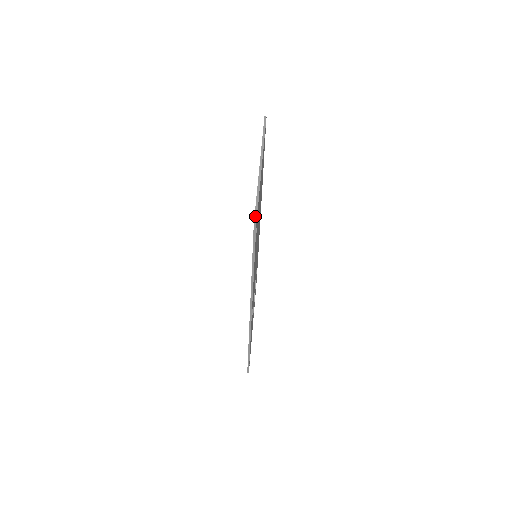
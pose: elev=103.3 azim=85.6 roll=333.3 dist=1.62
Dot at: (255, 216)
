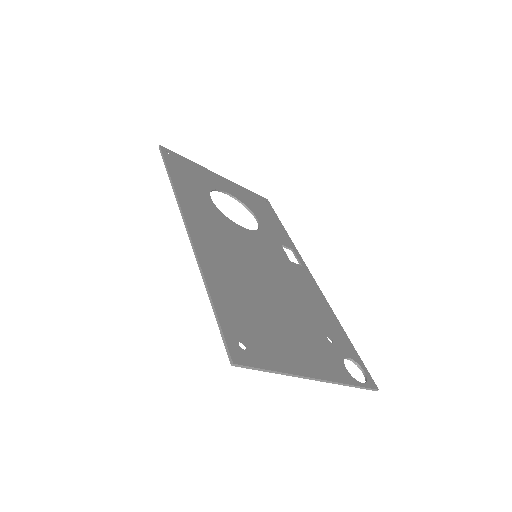
Dot at: (372, 390)
